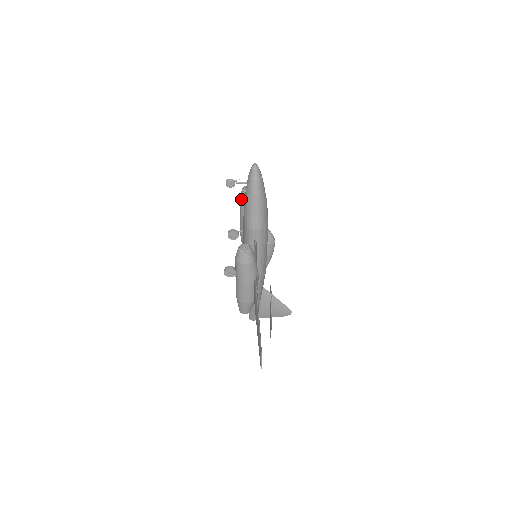
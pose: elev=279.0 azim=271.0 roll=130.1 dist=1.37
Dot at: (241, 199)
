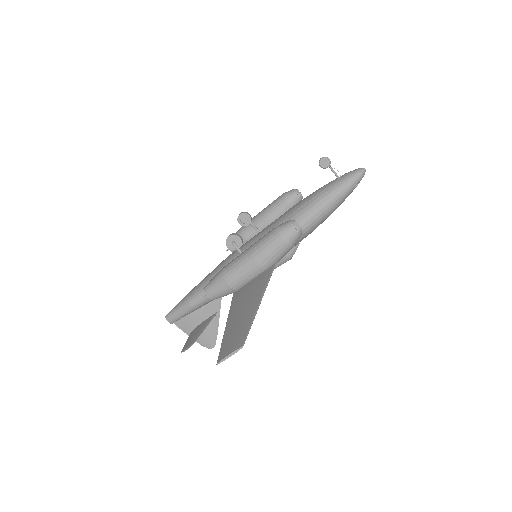
Dot at: (285, 196)
